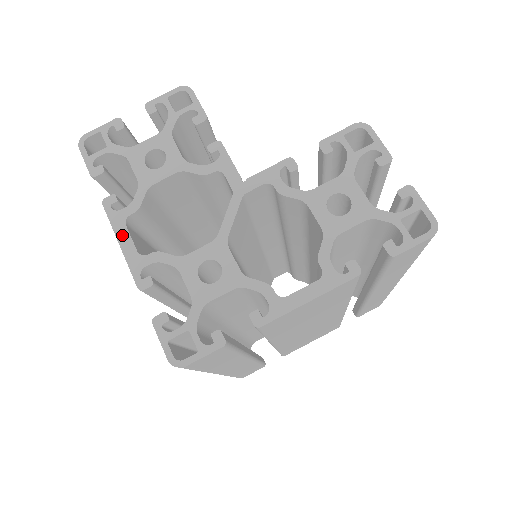
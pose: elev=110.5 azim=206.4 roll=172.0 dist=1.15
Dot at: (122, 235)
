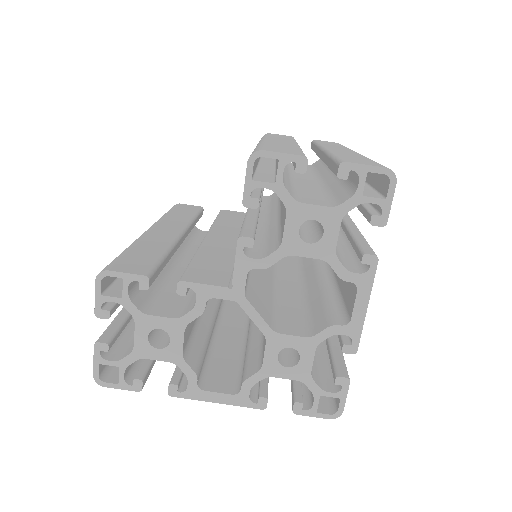
Dot at: (210, 398)
